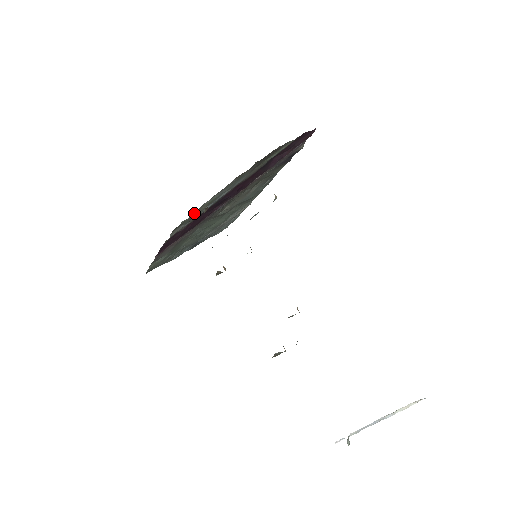
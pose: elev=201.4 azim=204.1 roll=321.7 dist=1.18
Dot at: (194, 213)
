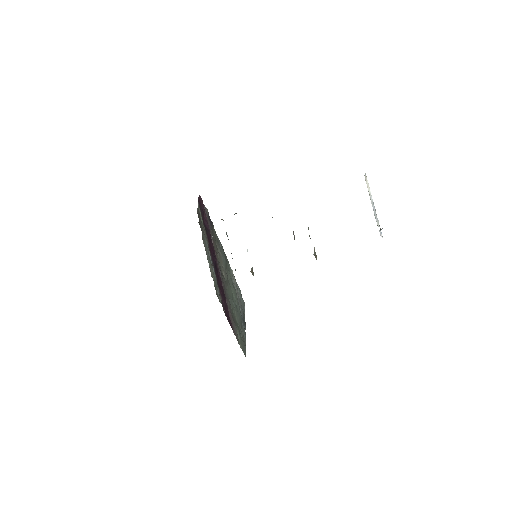
Dot at: occluded
